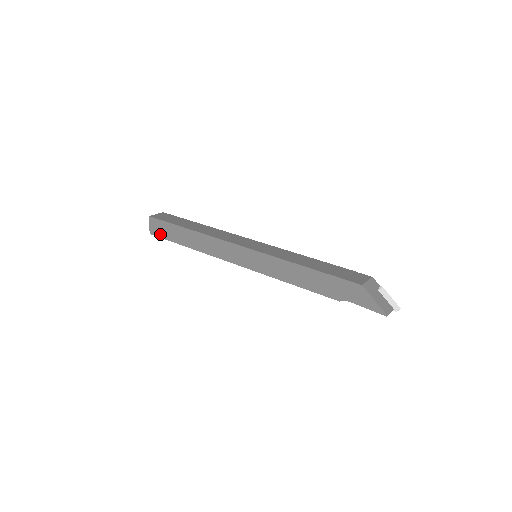
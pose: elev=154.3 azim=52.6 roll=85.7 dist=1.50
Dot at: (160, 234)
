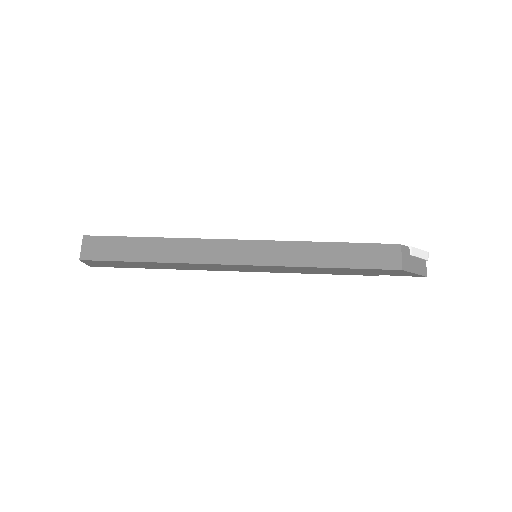
Dot at: (108, 266)
